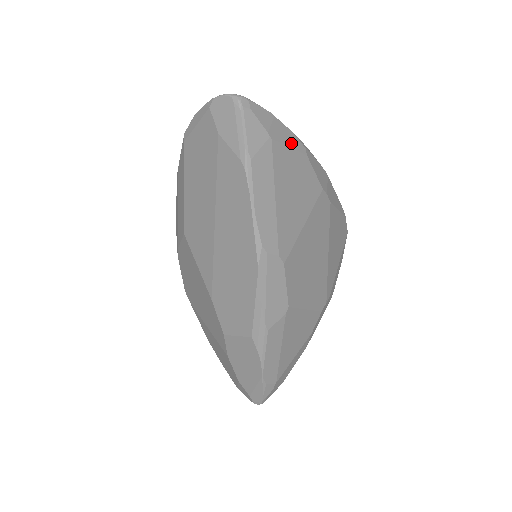
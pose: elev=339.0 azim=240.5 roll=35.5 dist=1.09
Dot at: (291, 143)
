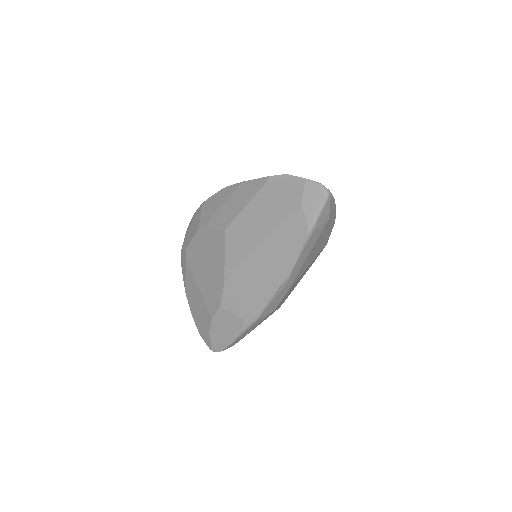
Dot at: (333, 219)
